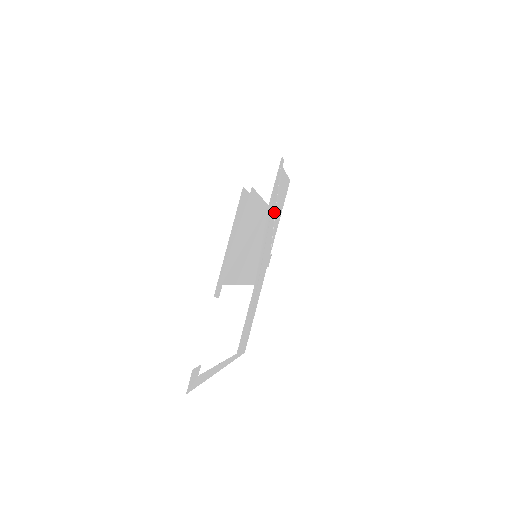
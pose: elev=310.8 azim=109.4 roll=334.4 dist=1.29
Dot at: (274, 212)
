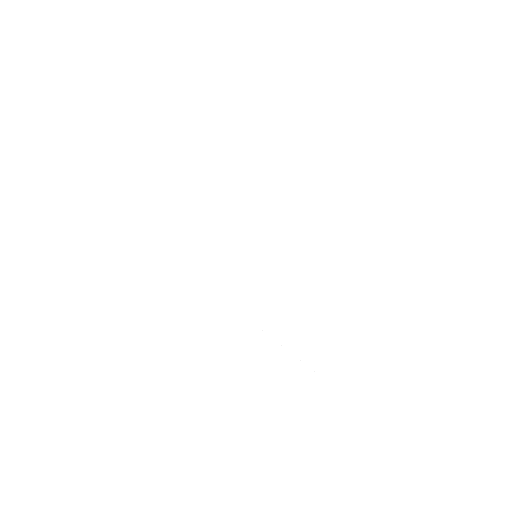
Dot at: occluded
